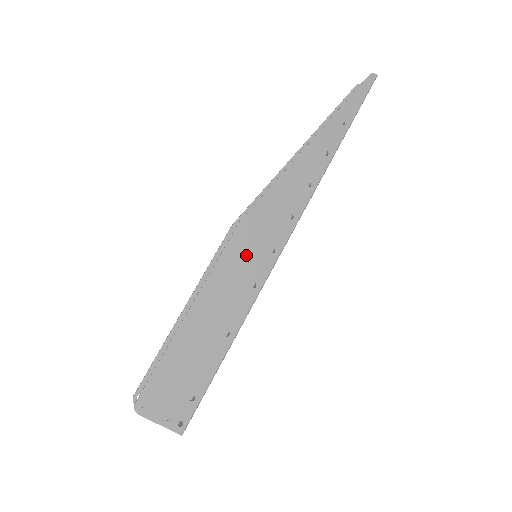
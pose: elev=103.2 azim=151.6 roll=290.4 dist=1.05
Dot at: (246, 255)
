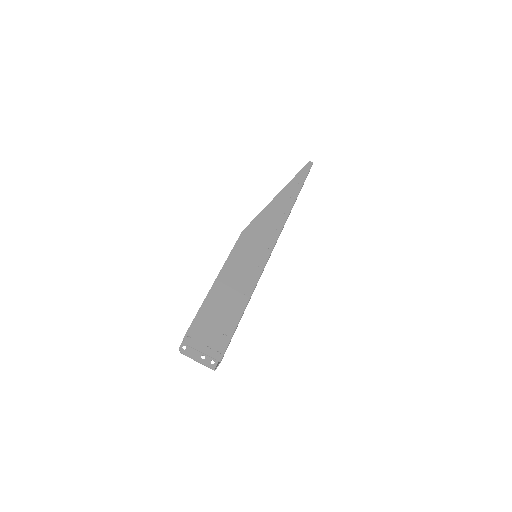
Dot at: (249, 250)
